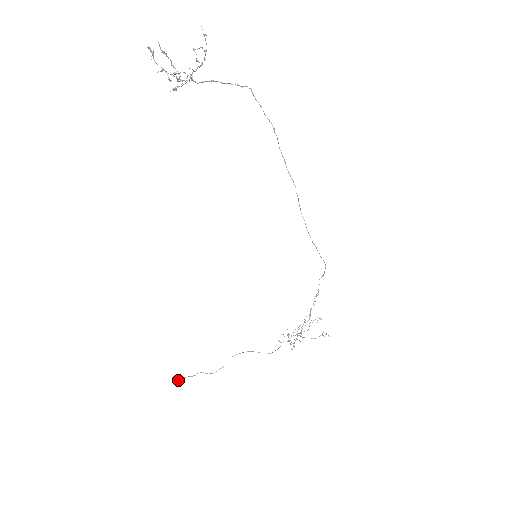
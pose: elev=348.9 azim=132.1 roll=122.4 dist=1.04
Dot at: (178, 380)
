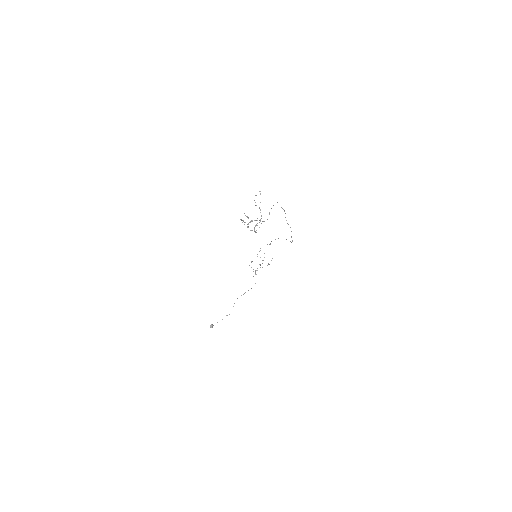
Dot at: occluded
